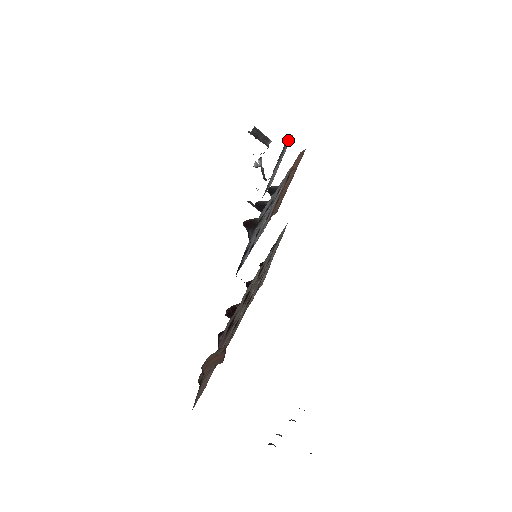
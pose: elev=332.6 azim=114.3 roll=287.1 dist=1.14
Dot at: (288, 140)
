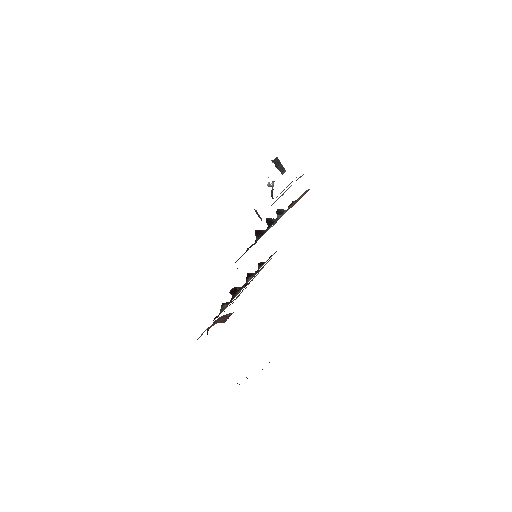
Dot at: occluded
